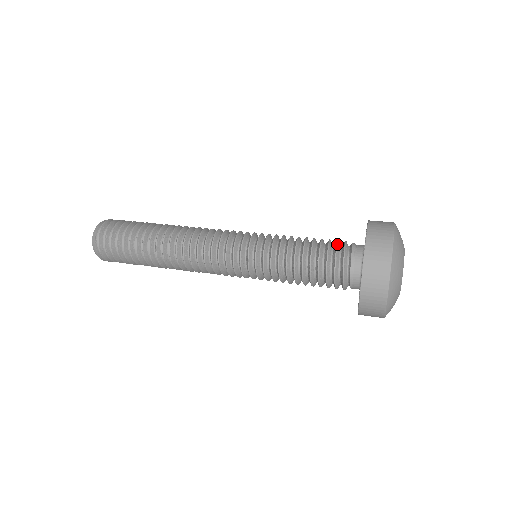
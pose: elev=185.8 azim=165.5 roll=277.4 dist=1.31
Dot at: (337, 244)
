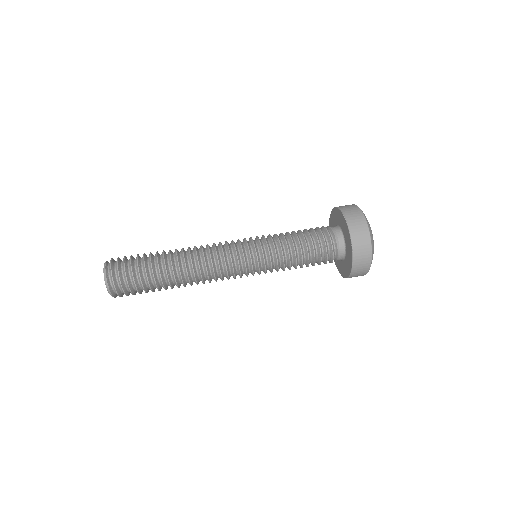
Dot at: (319, 228)
